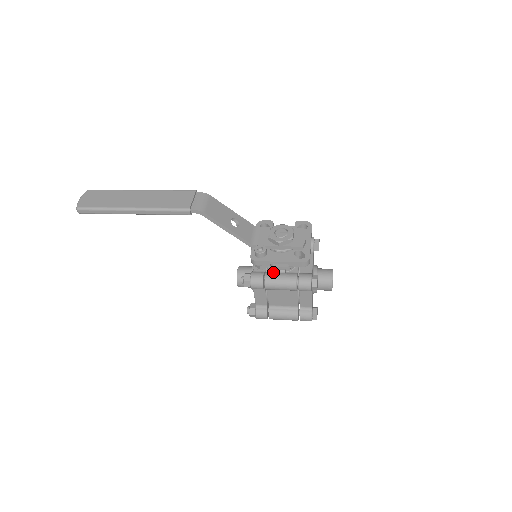
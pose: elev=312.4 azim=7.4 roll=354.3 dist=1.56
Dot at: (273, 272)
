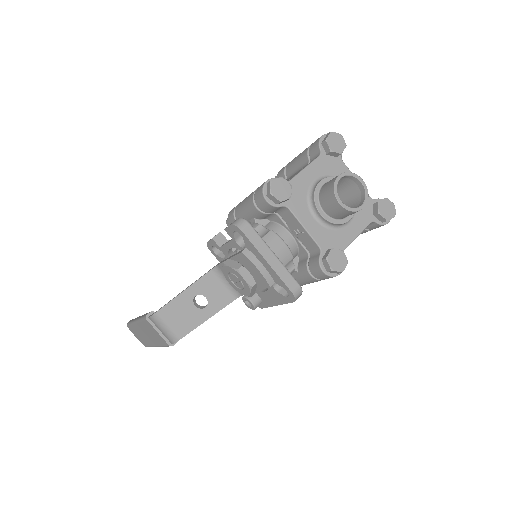
Dot at: occluded
